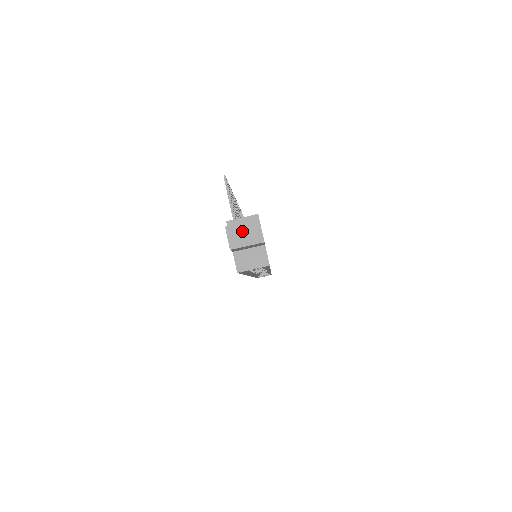
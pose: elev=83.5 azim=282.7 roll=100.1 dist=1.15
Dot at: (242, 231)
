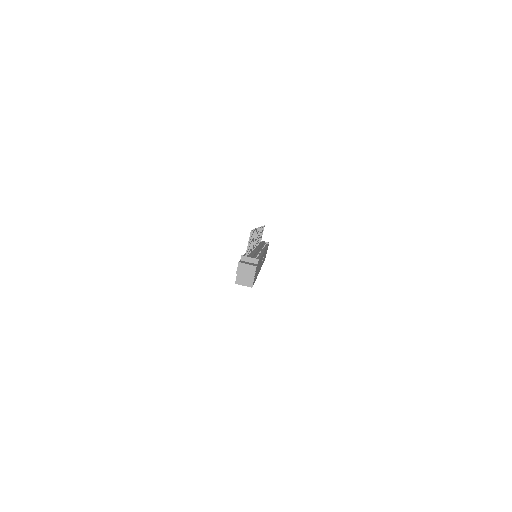
Dot at: (246, 268)
